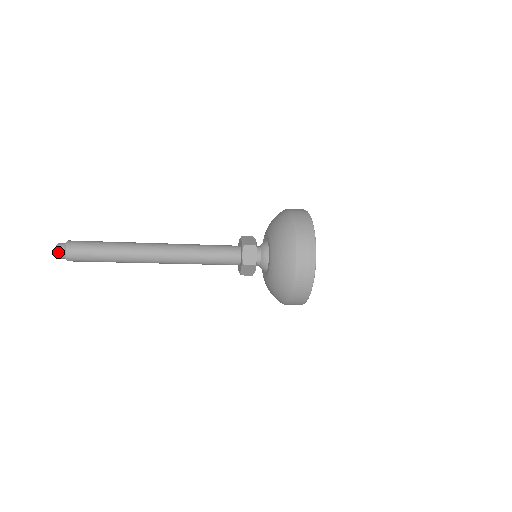
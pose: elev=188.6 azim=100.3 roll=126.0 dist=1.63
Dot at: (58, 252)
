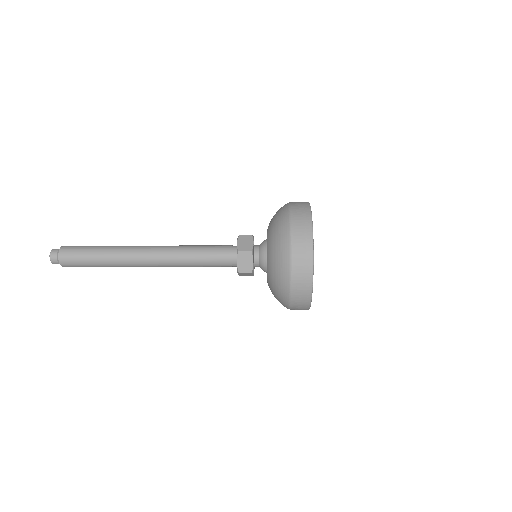
Dot at: (52, 253)
